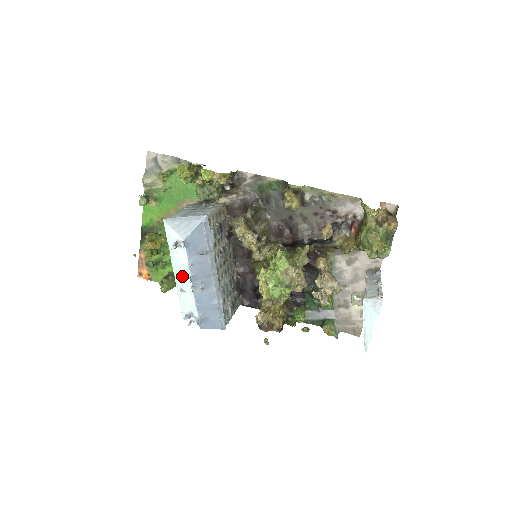
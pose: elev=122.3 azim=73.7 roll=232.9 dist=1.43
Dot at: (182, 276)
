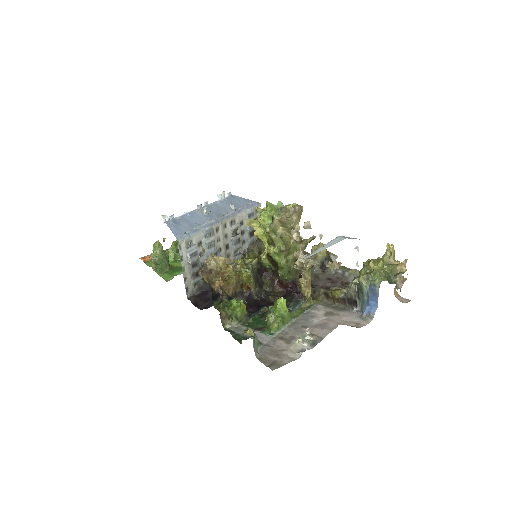
Dot at: occluded
